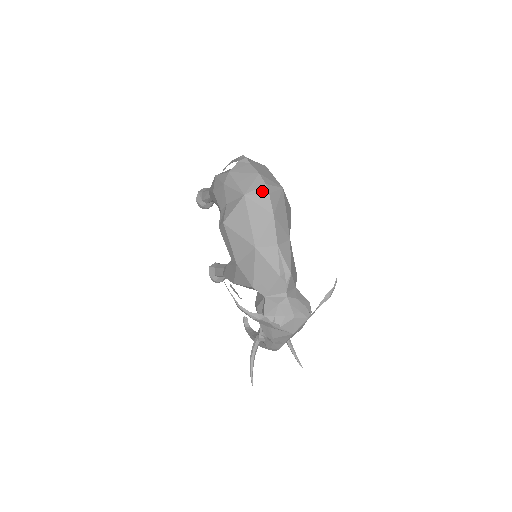
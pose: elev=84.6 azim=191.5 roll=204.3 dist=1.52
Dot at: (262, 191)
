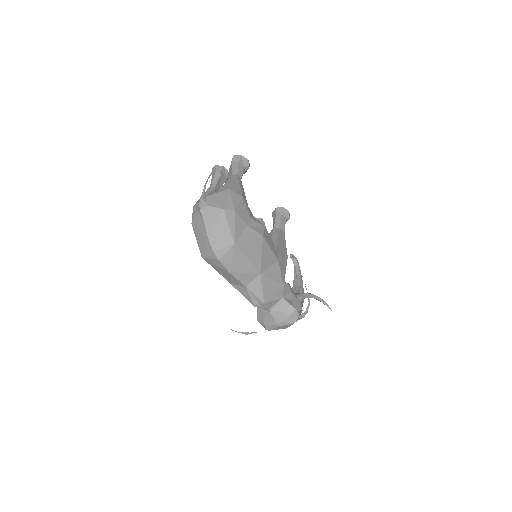
Dot at: (212, 257)
